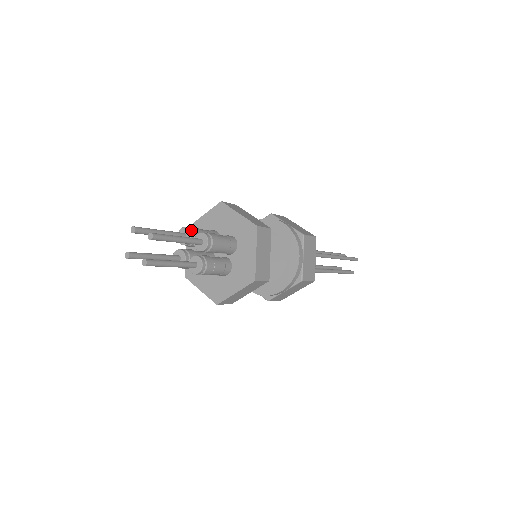
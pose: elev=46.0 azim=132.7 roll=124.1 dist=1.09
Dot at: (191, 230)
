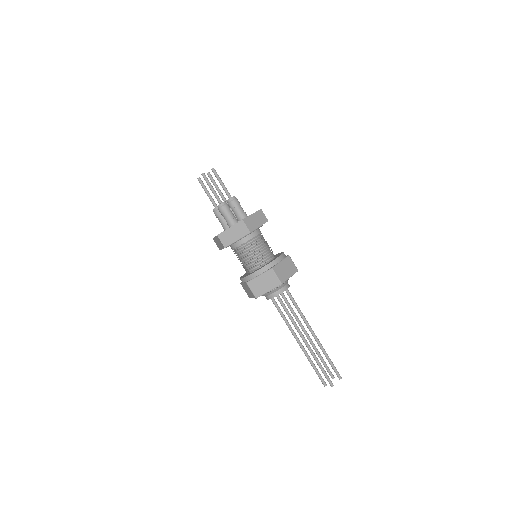
Dot at: occluded
